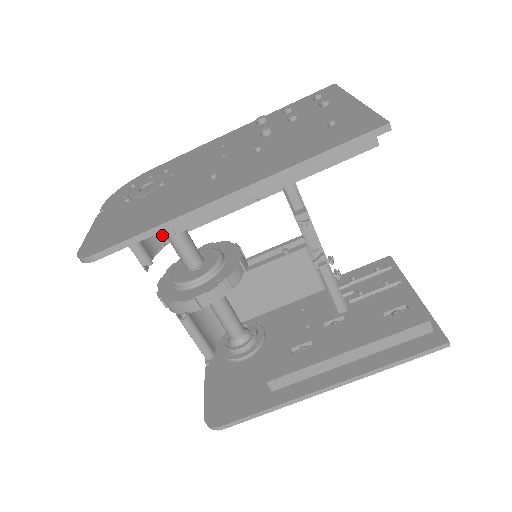
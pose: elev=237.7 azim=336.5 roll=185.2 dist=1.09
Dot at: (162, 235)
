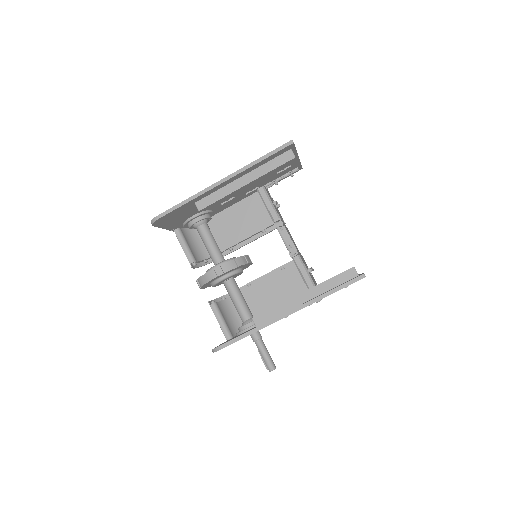
Dot at: (205, 254)
